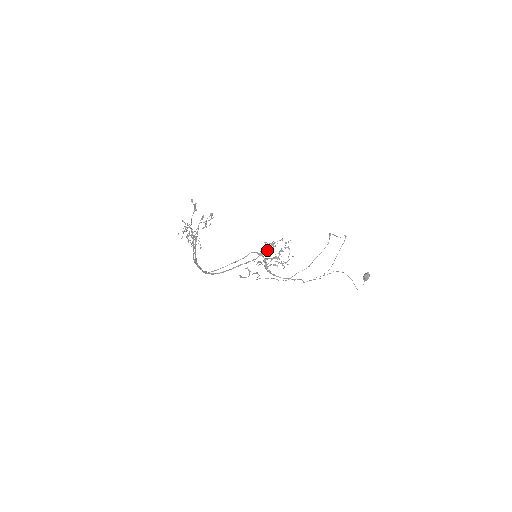
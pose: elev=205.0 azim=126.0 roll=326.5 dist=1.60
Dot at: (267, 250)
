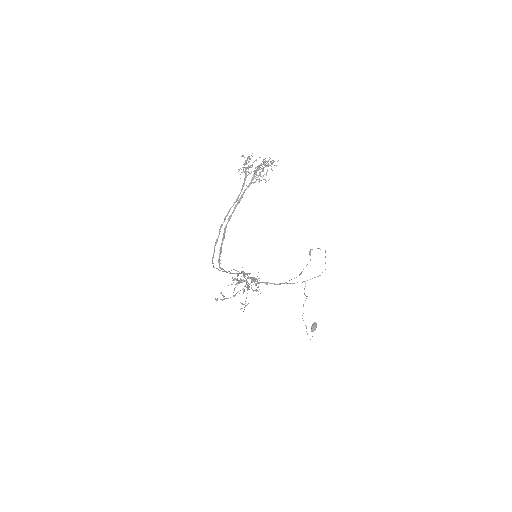
Dot at: (238, 280)
